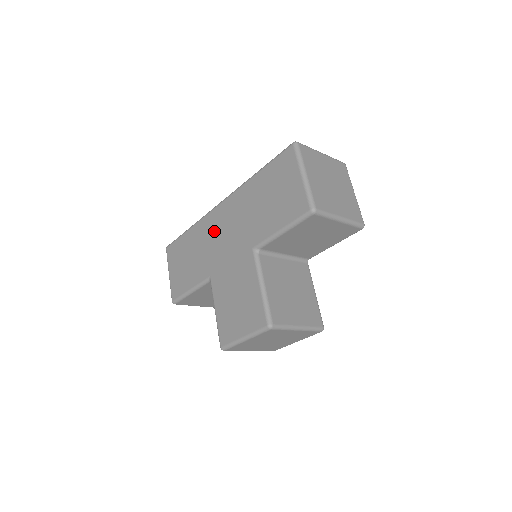
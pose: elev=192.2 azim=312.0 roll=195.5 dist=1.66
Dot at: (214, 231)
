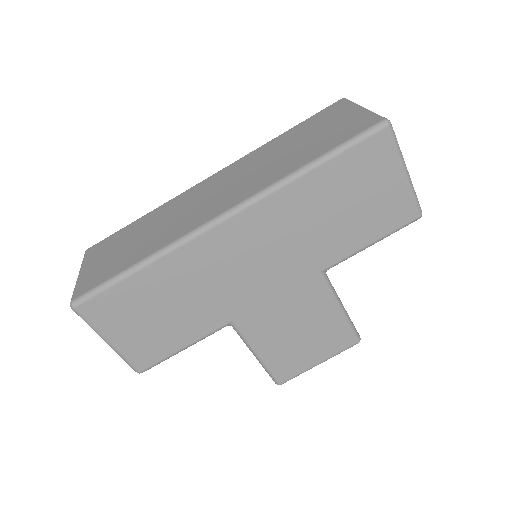
Dot at: (223, 263)
